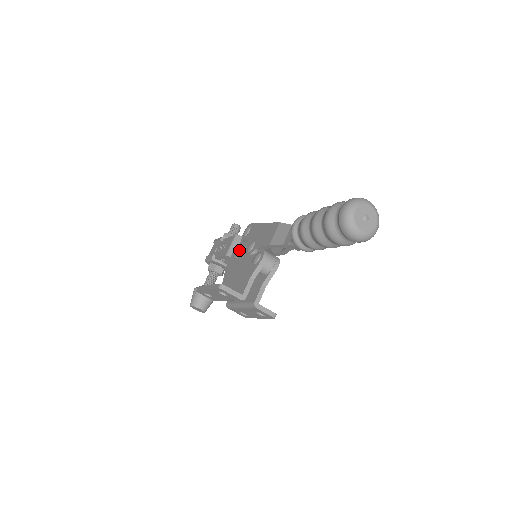
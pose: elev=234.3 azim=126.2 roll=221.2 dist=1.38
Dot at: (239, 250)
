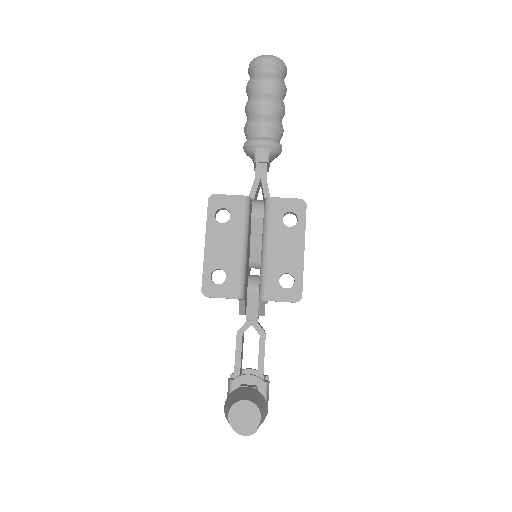
Dot at: occluded
